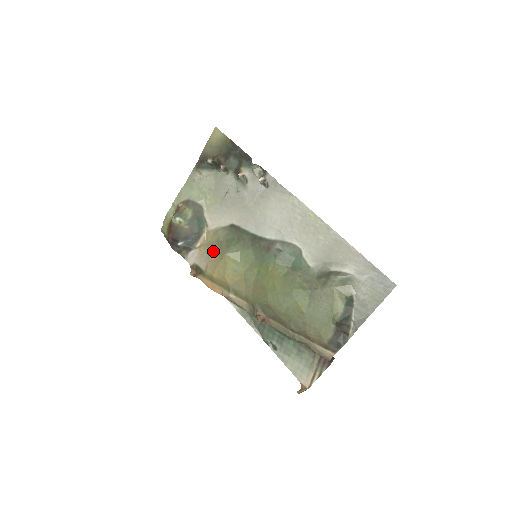
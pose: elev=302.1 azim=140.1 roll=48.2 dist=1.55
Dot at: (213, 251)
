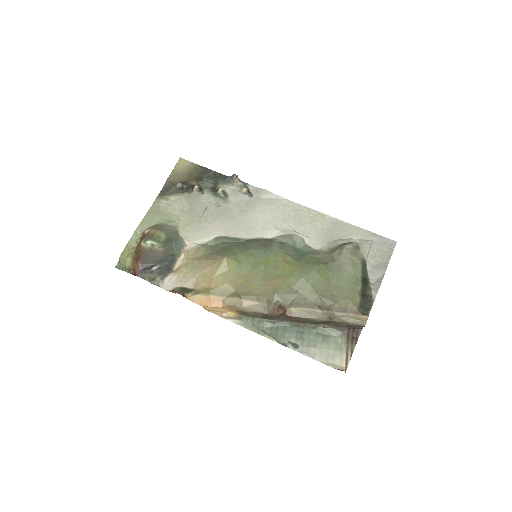
Dot at: (203, 263)
